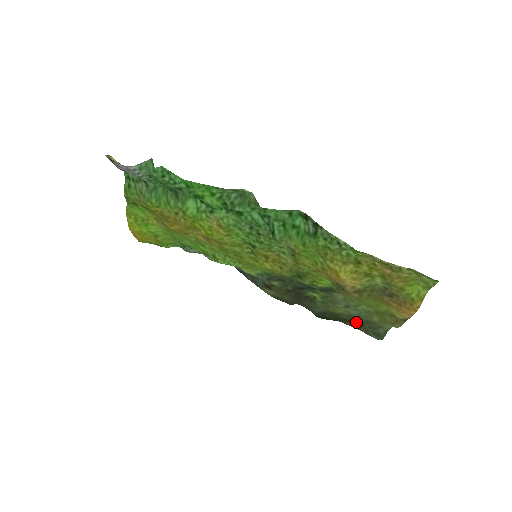
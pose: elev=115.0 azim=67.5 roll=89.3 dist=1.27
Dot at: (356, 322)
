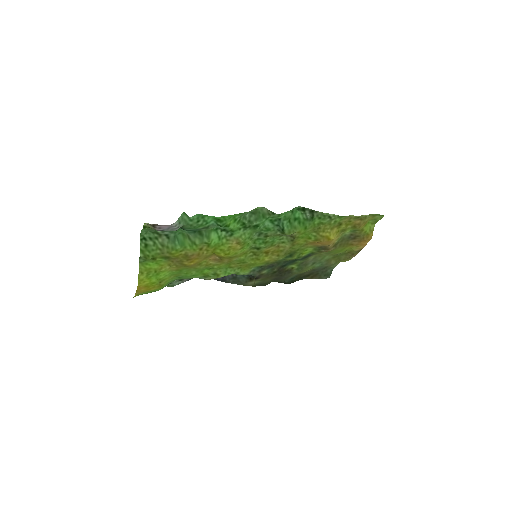
Dot at: (313, 273)
